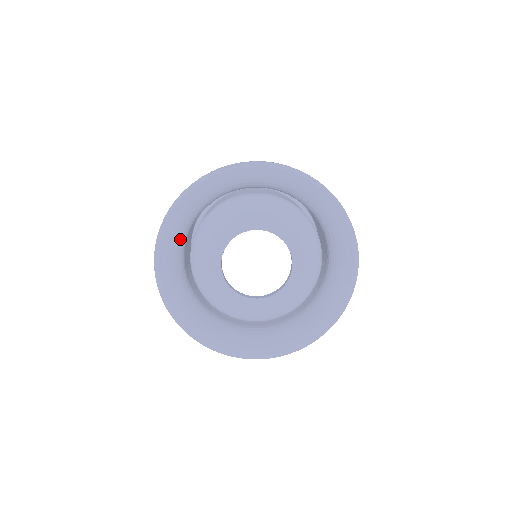
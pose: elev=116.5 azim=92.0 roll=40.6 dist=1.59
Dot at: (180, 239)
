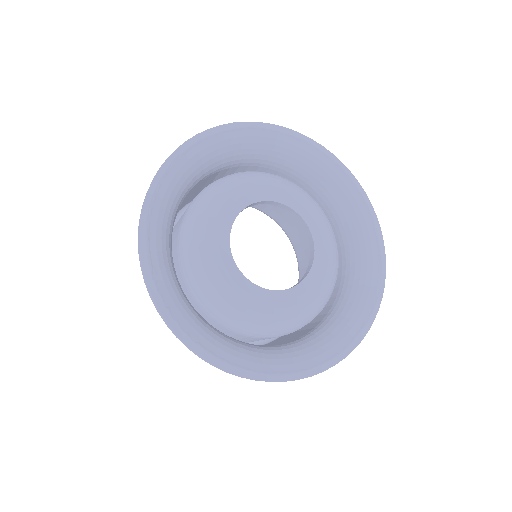
Dot at: (170, 216)
